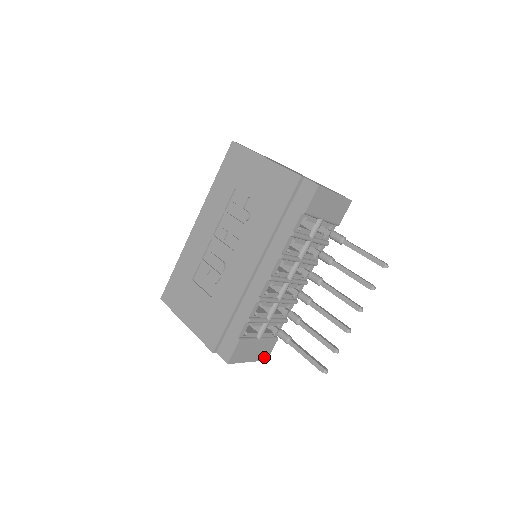
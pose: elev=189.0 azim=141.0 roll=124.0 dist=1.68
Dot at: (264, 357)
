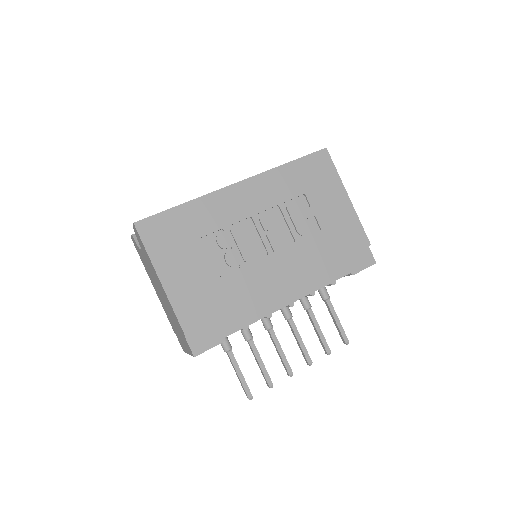
Dot at: occluded
